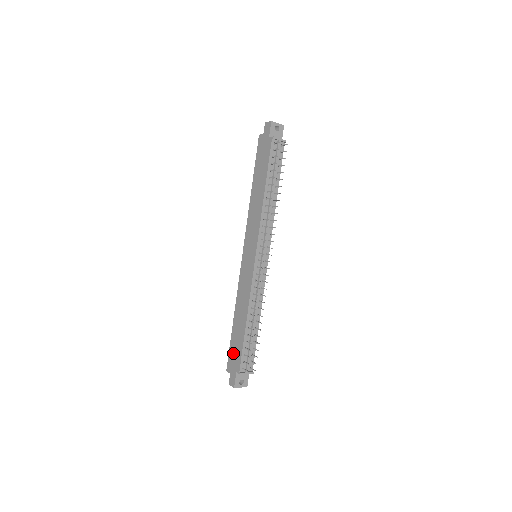
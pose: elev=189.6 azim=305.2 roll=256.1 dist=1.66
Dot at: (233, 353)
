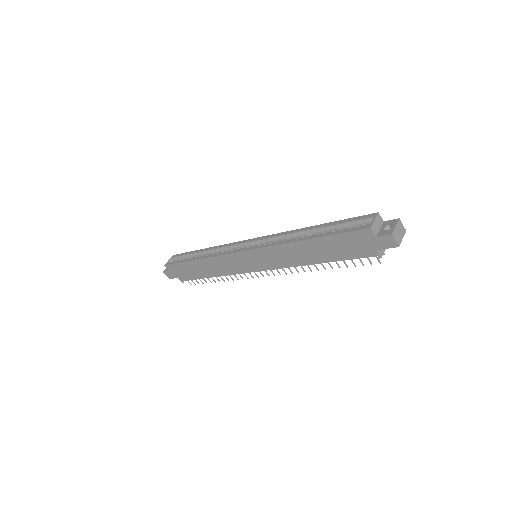
Dot at: (181, 270)
